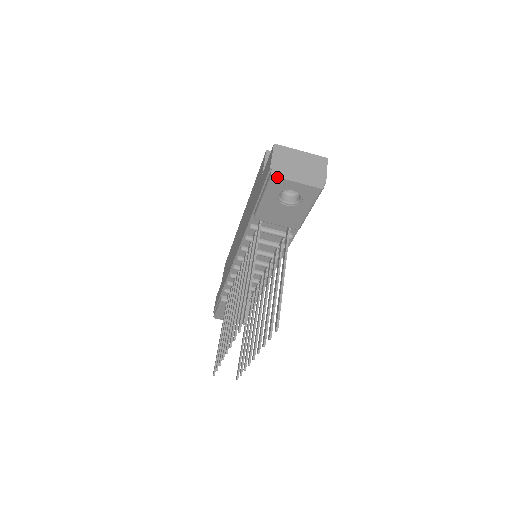
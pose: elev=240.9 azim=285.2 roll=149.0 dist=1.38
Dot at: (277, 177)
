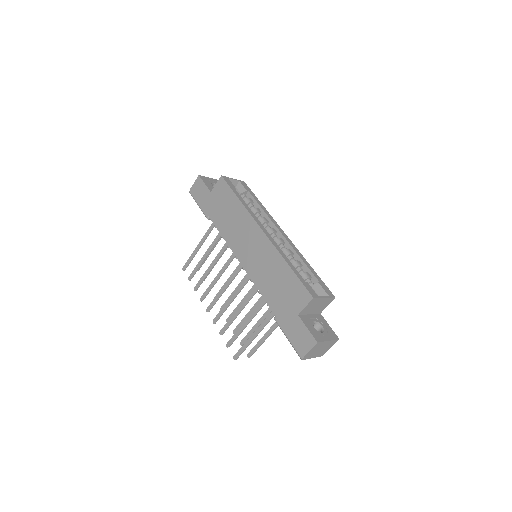
Dot at: occluded
